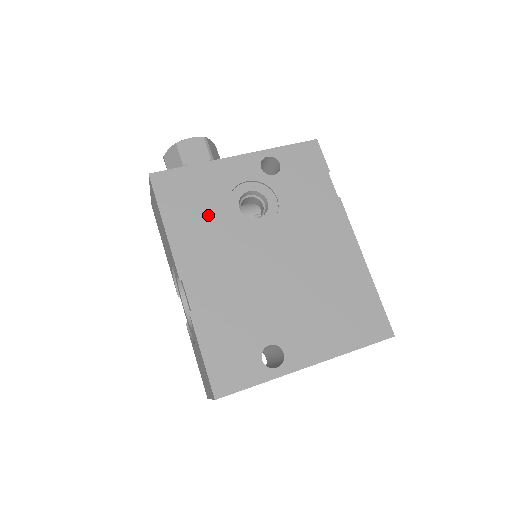
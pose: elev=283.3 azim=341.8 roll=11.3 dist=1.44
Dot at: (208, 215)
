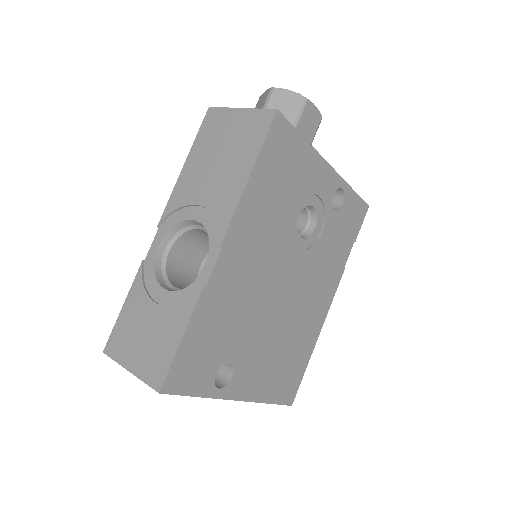
Dot at: (281, 201)
